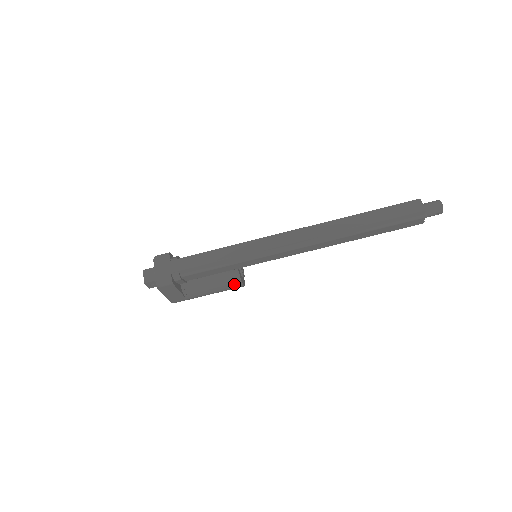
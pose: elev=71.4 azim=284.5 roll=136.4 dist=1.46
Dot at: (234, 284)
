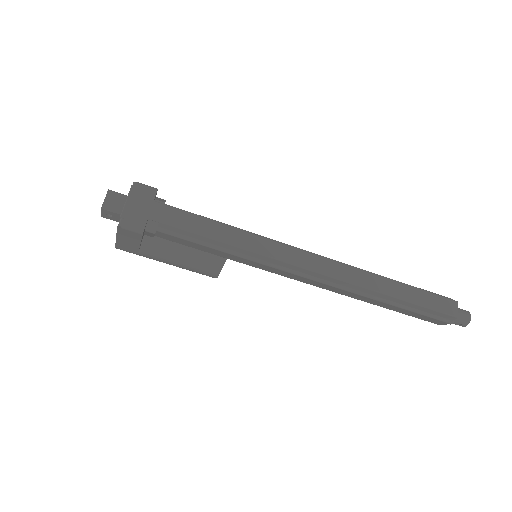
Dot at: (209, 271)
